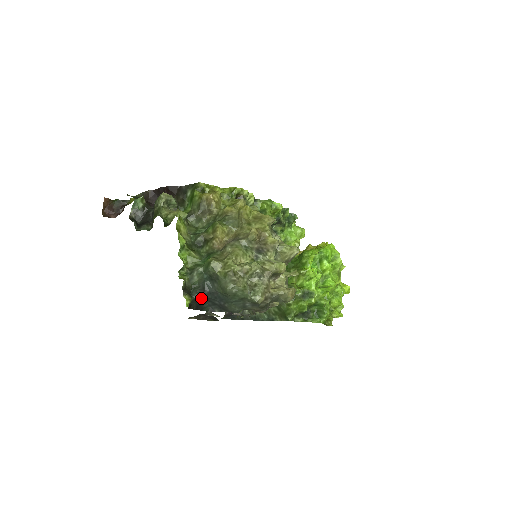
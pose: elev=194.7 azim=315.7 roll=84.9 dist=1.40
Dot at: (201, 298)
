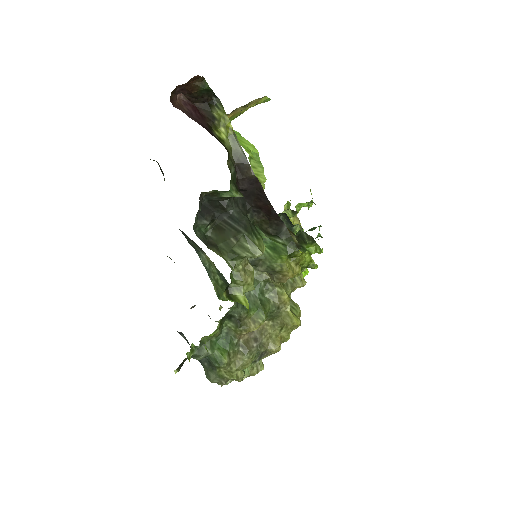
Dot at: occluded
